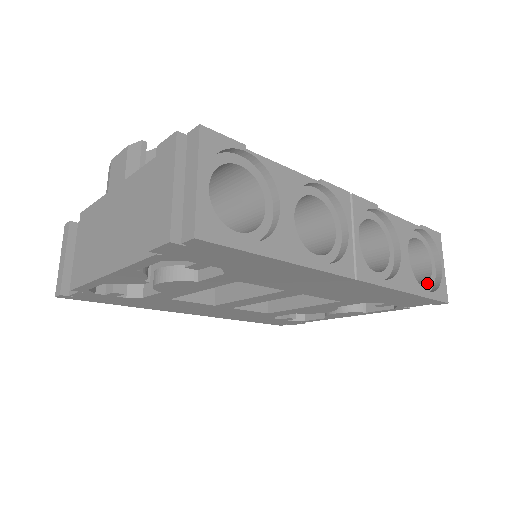
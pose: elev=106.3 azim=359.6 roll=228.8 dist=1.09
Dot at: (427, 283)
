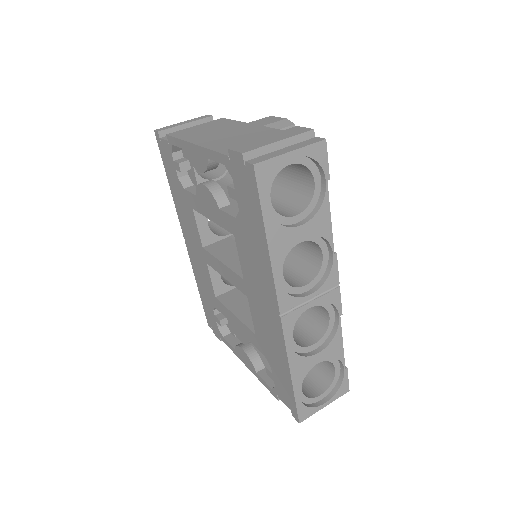
Dot at: (306, 396)
